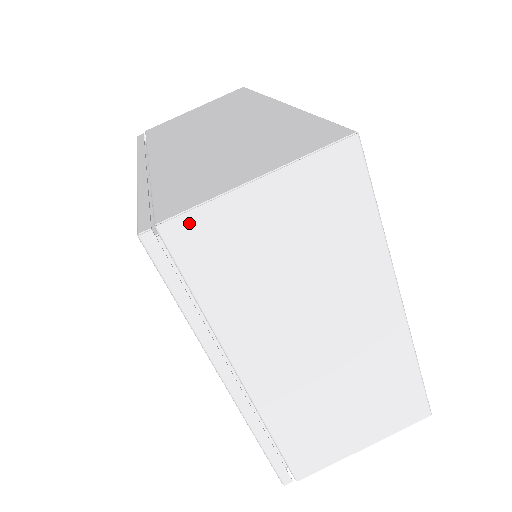
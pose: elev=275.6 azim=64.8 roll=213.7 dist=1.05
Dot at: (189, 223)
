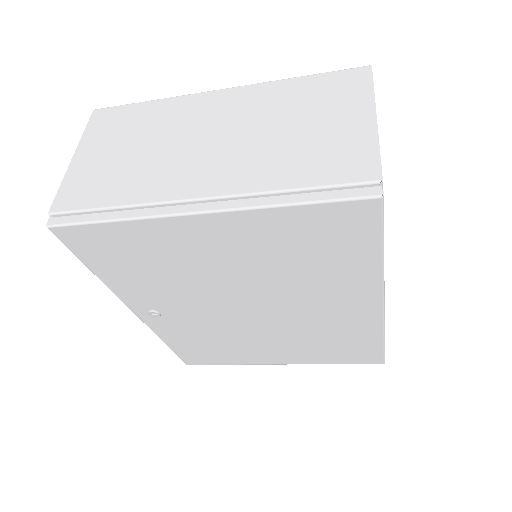
Dot at: (62, 196)
